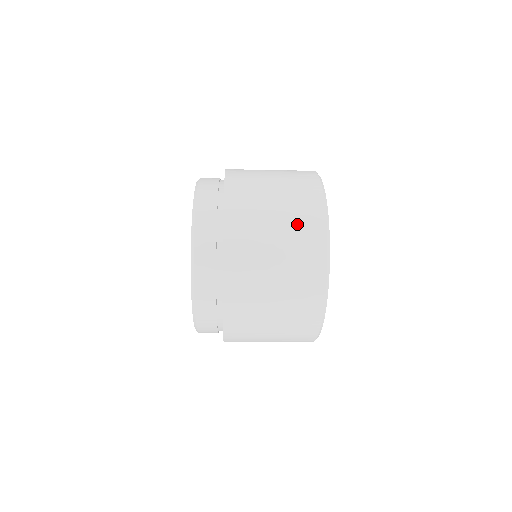
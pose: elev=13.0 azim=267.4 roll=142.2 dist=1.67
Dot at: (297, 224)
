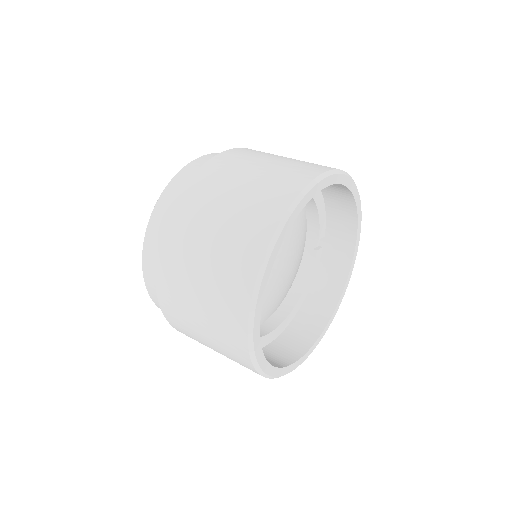
Dot at: (246, 216)
